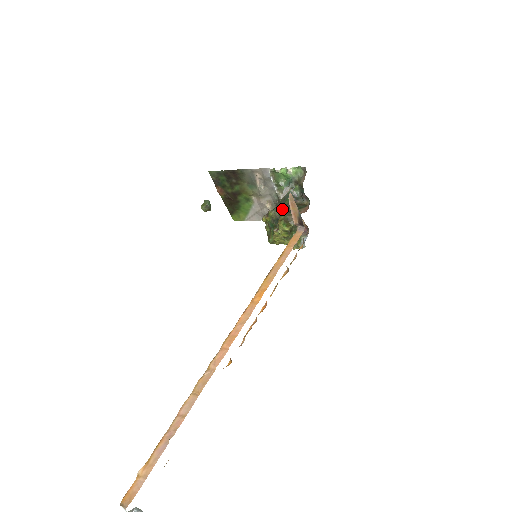
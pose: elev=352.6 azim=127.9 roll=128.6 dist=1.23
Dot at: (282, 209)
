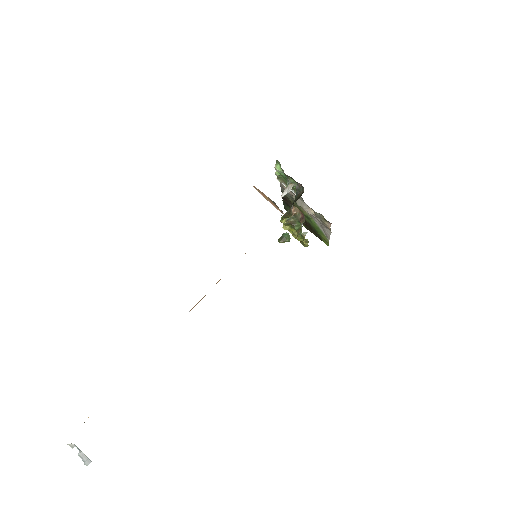
Dot at: occluded
